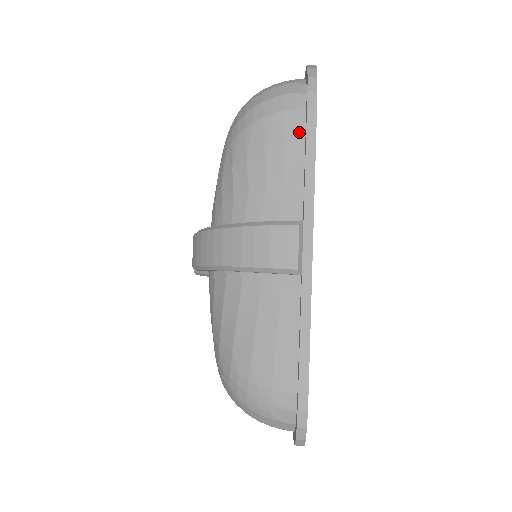
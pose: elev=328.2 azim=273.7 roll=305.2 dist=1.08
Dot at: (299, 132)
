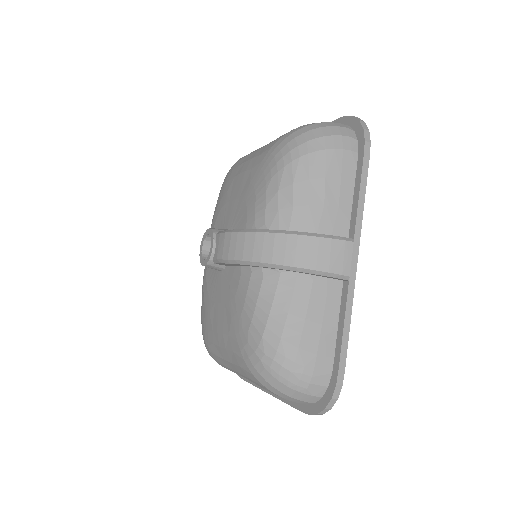
Dot at: (352, 169)
